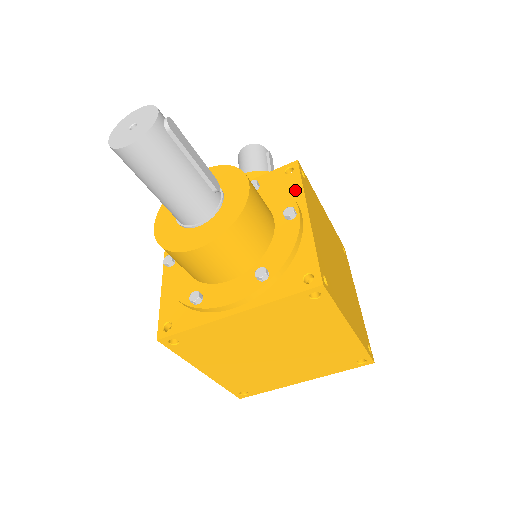
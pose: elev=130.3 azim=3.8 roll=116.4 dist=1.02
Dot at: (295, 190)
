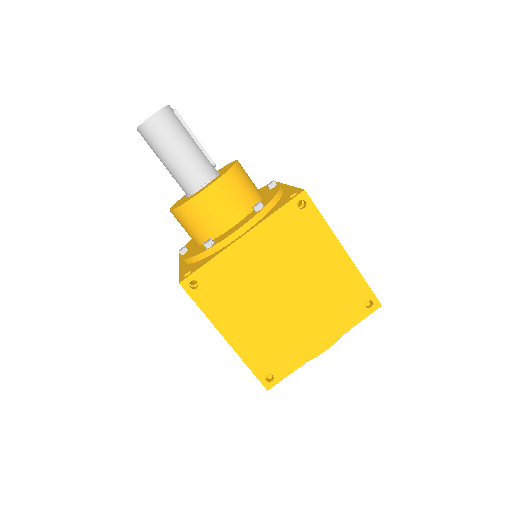
Dot at: occluded
